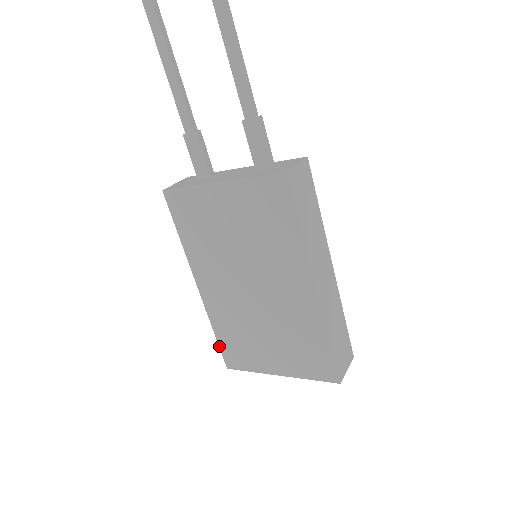
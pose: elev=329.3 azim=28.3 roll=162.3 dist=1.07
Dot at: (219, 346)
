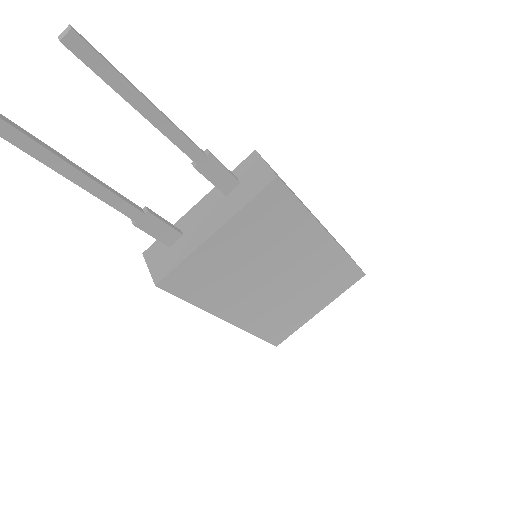
Dot at: (264, 340)
